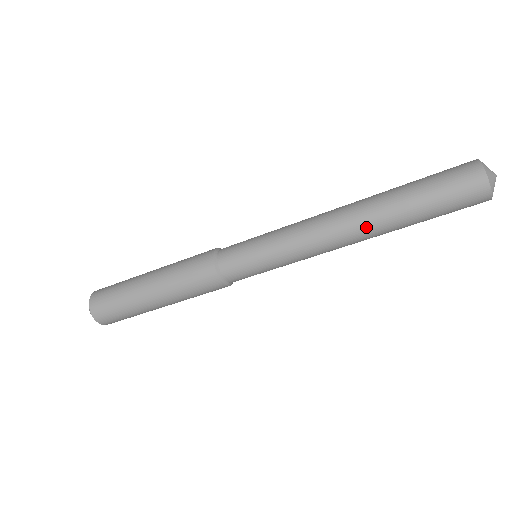
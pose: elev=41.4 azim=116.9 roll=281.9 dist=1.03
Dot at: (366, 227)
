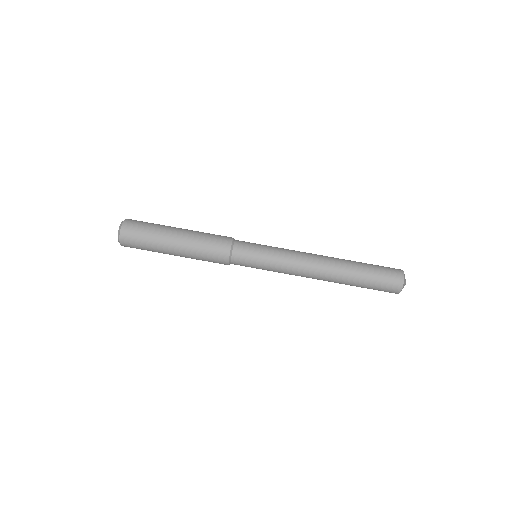
Dot at: (334, 258)
